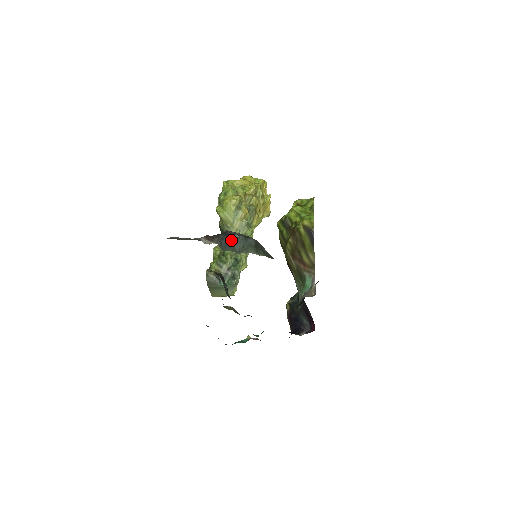
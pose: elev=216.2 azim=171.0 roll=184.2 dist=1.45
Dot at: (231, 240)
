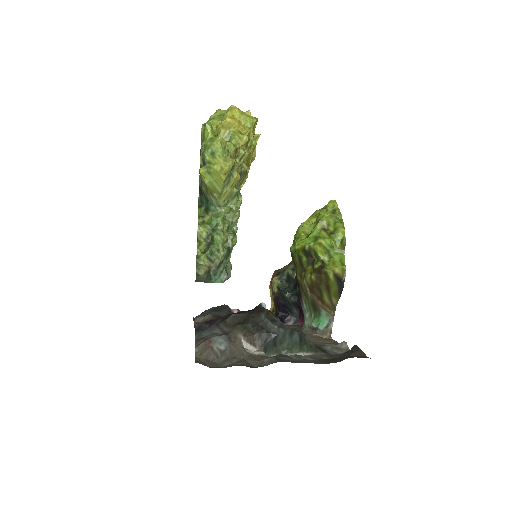
Dot at: (275, 341)
